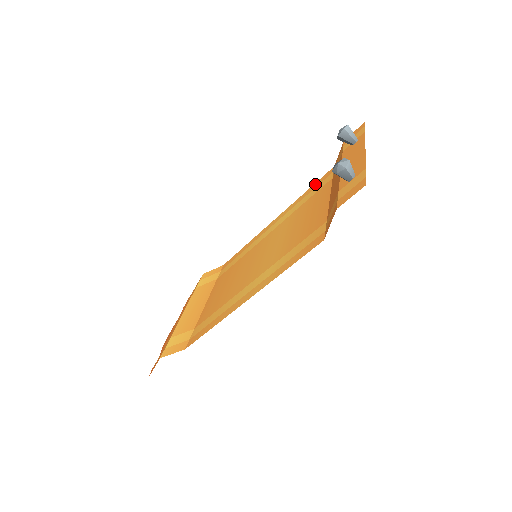
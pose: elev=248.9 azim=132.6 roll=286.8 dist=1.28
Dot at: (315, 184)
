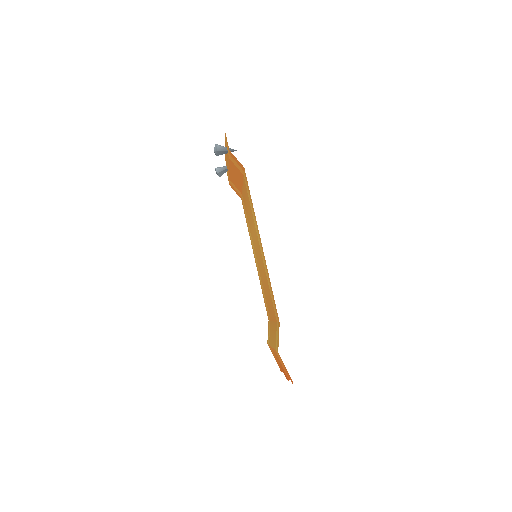
Dot at: (245, 215)
